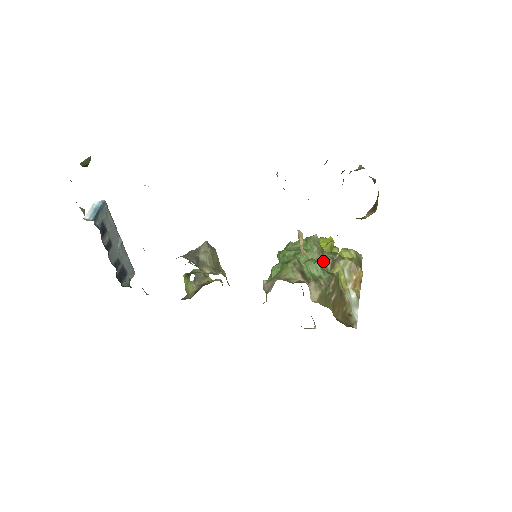
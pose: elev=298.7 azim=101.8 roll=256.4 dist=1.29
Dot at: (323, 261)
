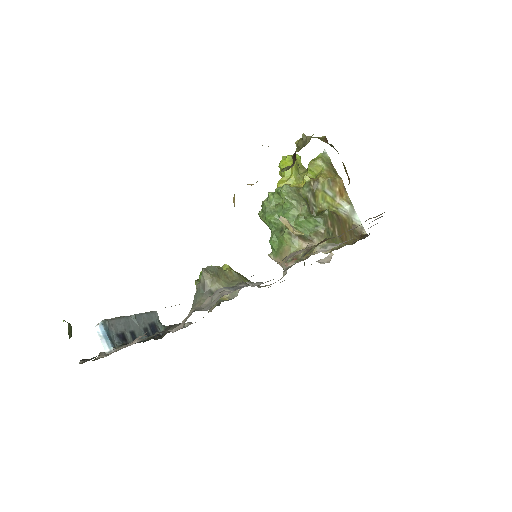
Dot at: (307, 205)
